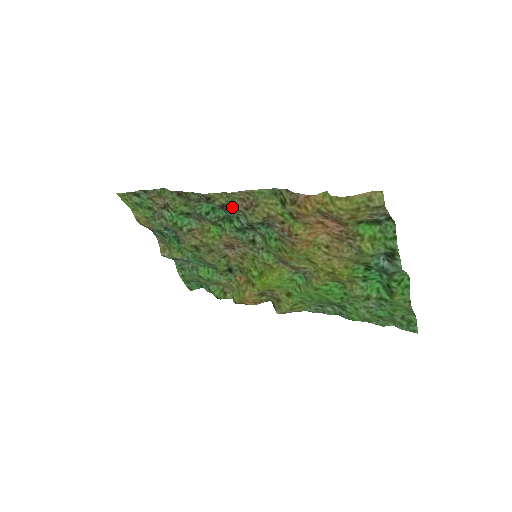
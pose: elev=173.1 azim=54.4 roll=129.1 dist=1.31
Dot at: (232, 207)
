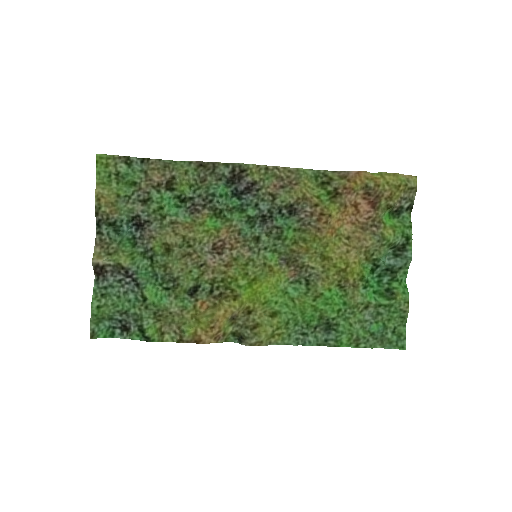
Dot at: (262, 187)
